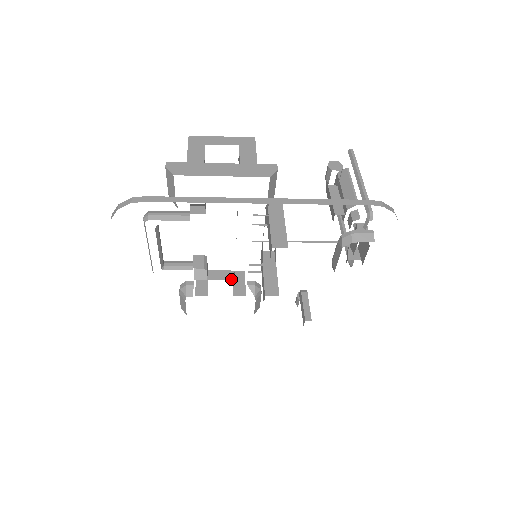
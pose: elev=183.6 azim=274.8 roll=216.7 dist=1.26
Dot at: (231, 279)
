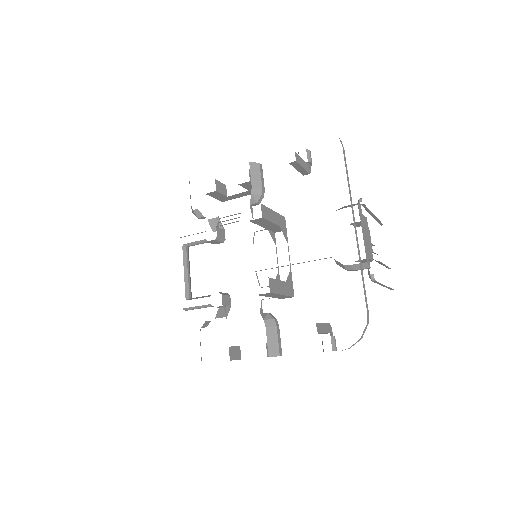
Dot at: occluded
